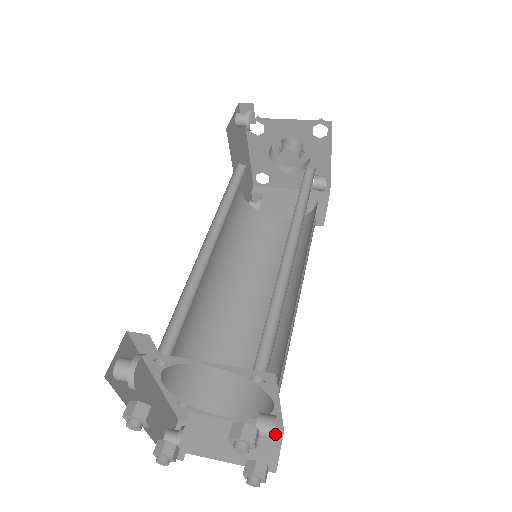
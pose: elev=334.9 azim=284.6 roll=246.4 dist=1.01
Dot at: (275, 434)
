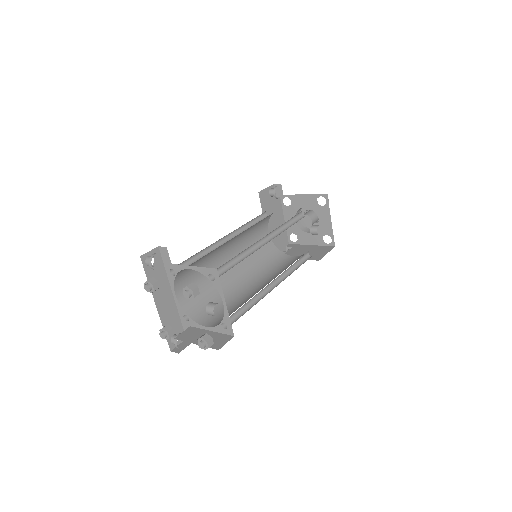
Dot at: (228, 337)
